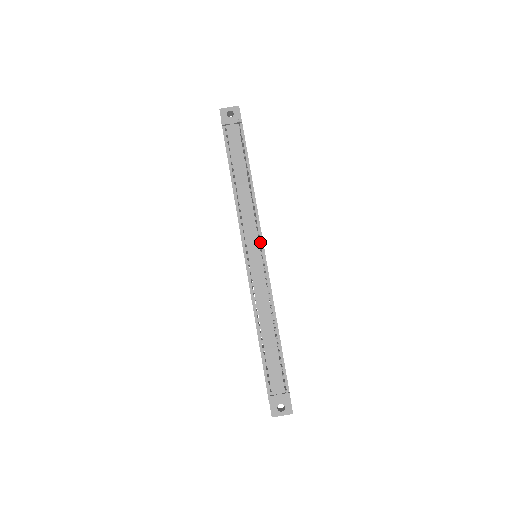
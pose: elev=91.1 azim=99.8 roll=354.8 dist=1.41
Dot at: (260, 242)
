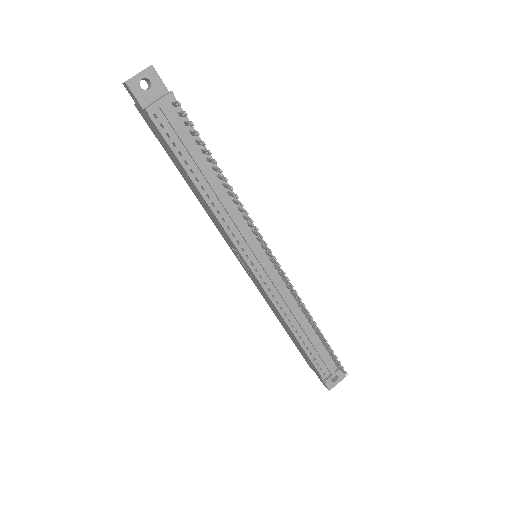
Dot at: (269, 251)
